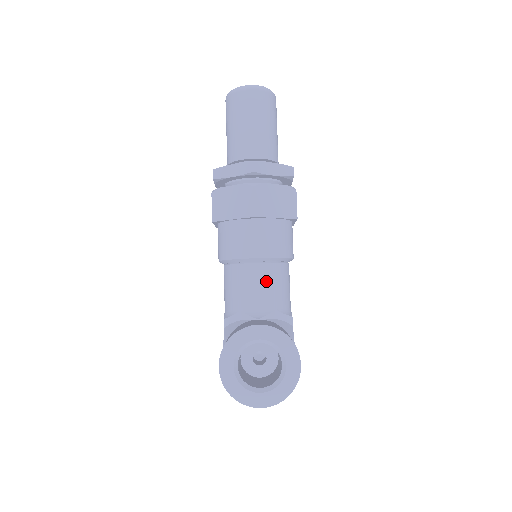
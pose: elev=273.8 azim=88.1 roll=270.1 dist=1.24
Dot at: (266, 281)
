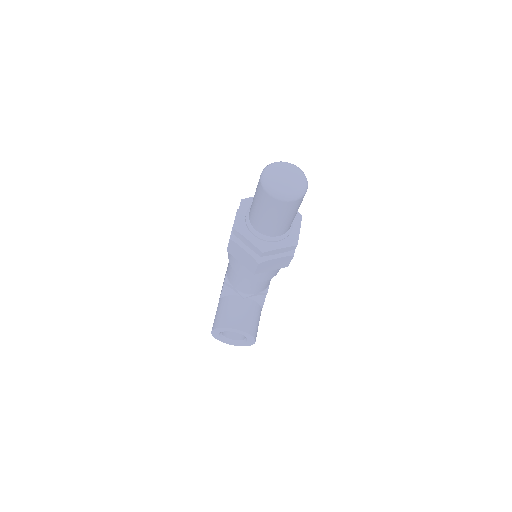
Dot at: (254, 286)
